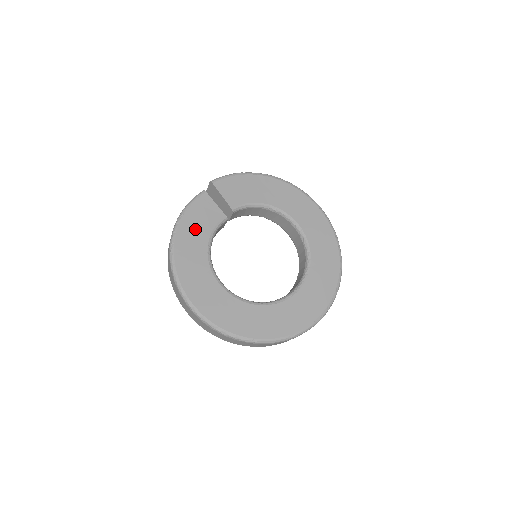
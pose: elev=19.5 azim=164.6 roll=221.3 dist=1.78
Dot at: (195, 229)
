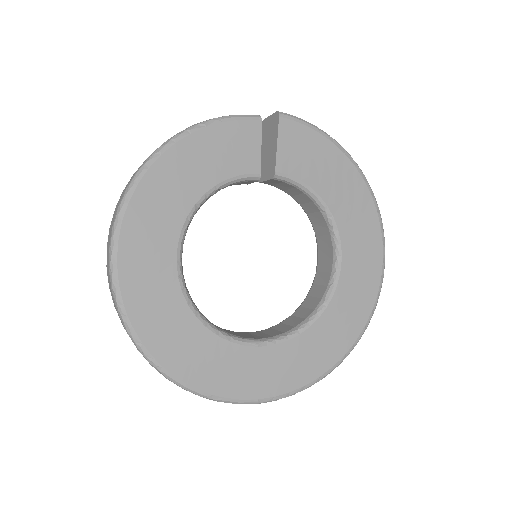
Dot at: (206, 158)
